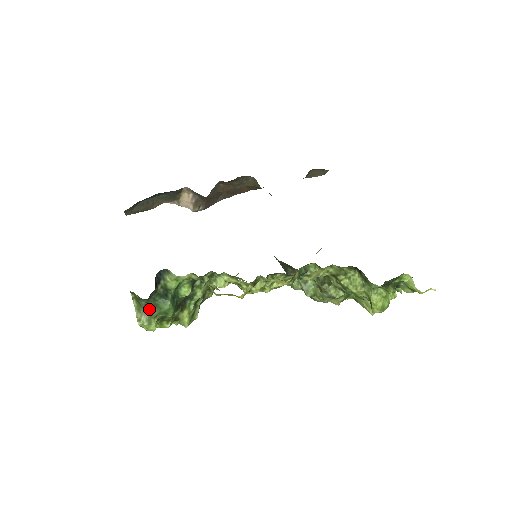
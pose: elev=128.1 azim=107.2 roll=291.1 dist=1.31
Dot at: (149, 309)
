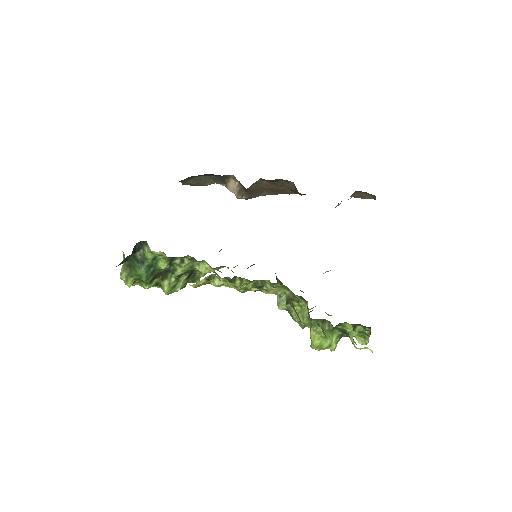
Dot at: (129, 268)
